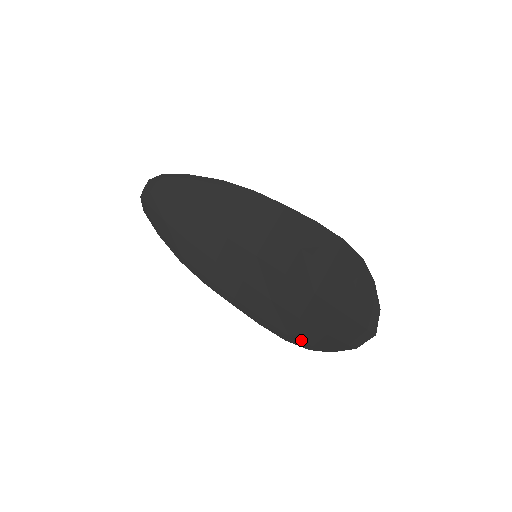
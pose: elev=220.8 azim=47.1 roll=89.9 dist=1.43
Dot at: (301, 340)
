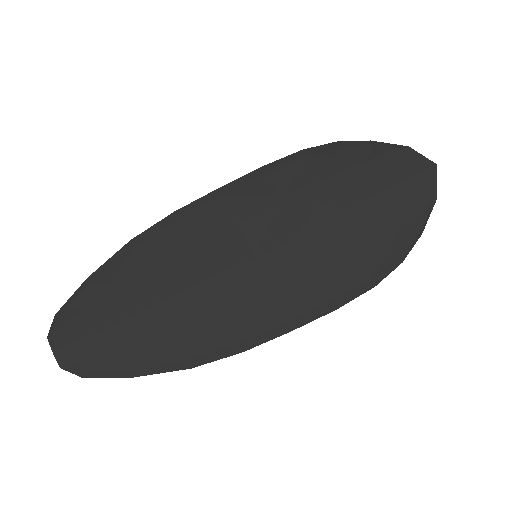
Dot at: (387, 264)
